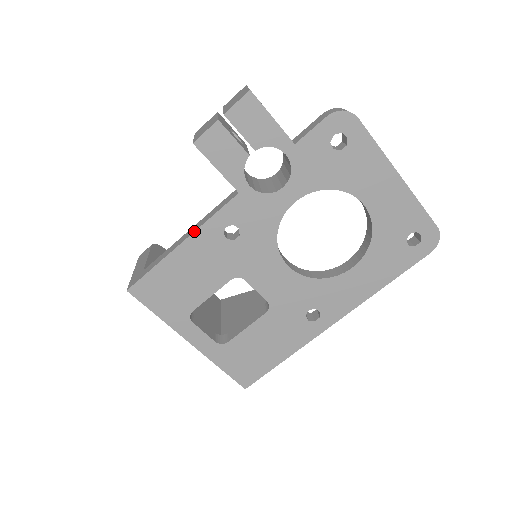
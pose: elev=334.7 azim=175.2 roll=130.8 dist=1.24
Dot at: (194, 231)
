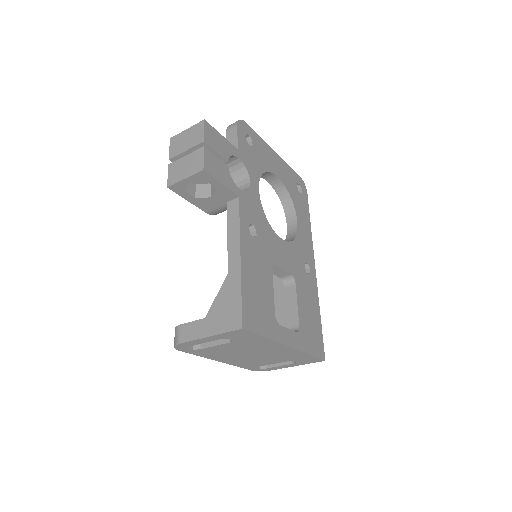
Dot at: (240, 242)
